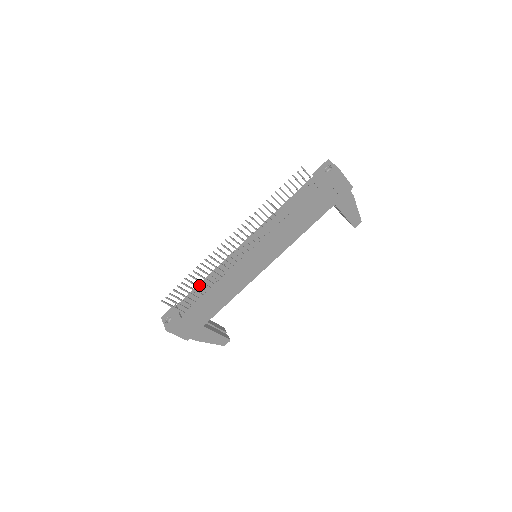
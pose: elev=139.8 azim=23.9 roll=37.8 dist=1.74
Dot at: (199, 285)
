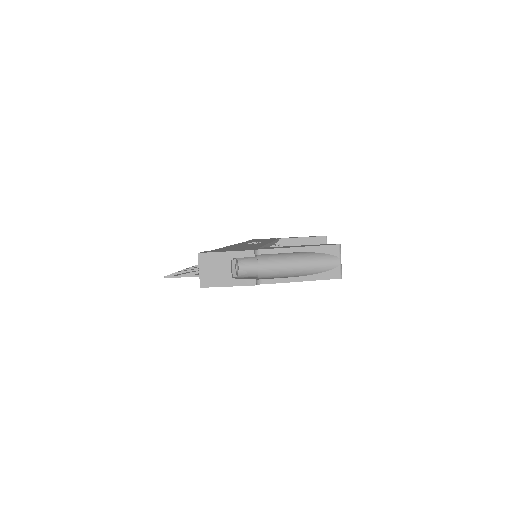
Dot at: occluded
